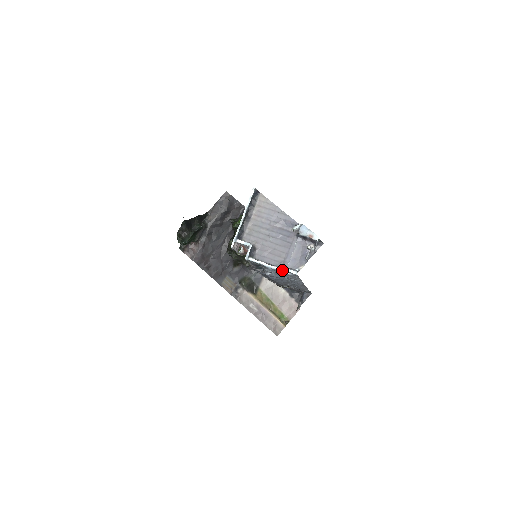
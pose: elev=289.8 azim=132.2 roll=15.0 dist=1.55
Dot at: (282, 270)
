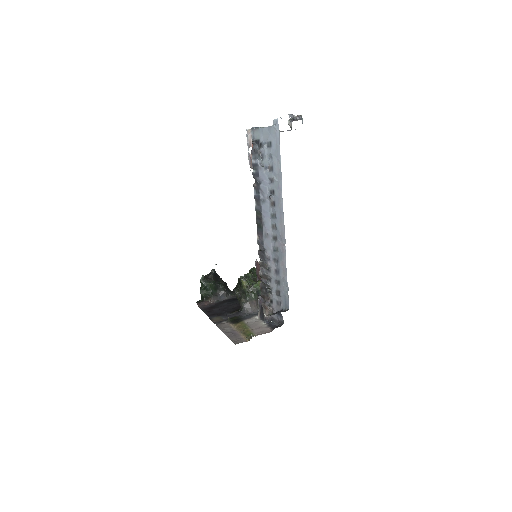
Dot at: (271, 126)
